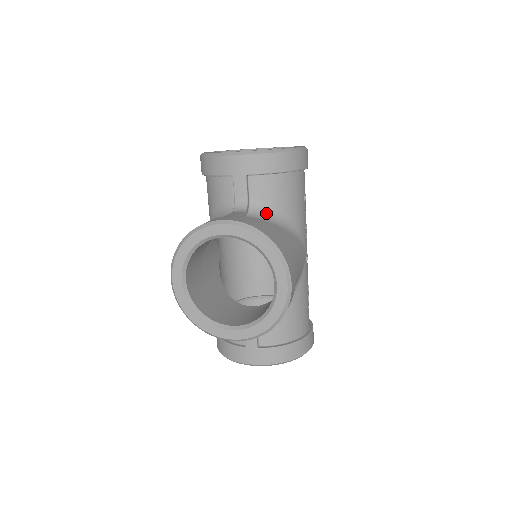
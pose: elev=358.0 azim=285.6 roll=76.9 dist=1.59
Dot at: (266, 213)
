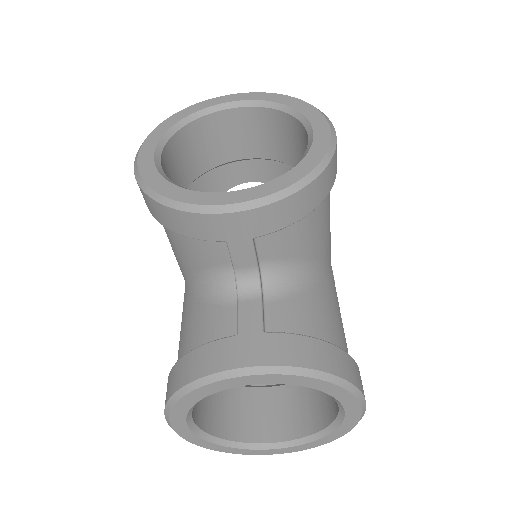
Dot at: occluded
